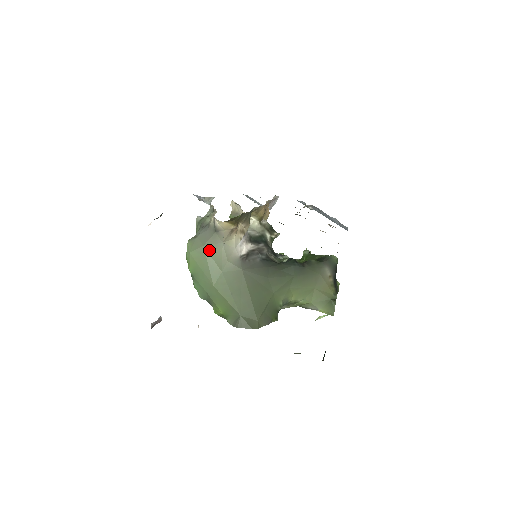
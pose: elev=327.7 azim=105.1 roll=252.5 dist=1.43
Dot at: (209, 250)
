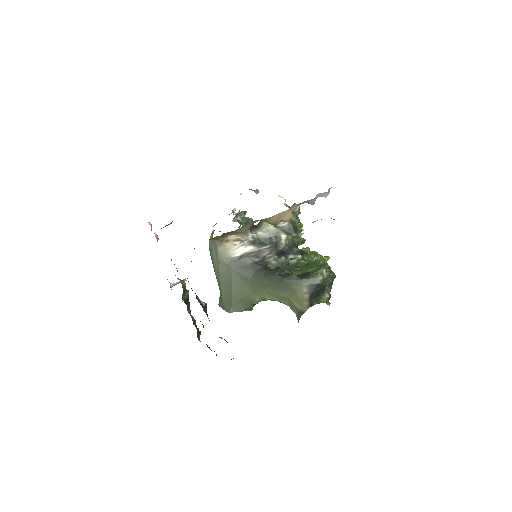
Dot at: (214, 247)
